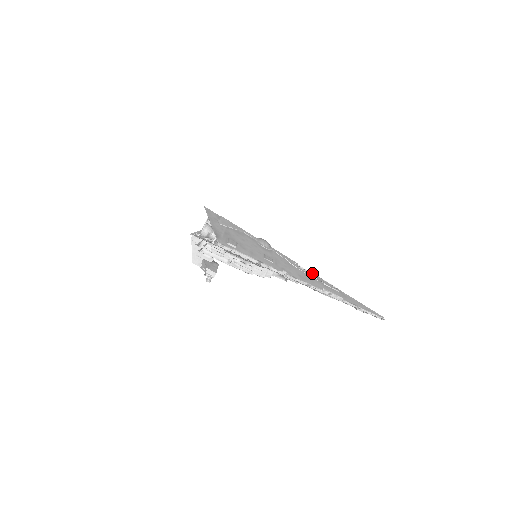
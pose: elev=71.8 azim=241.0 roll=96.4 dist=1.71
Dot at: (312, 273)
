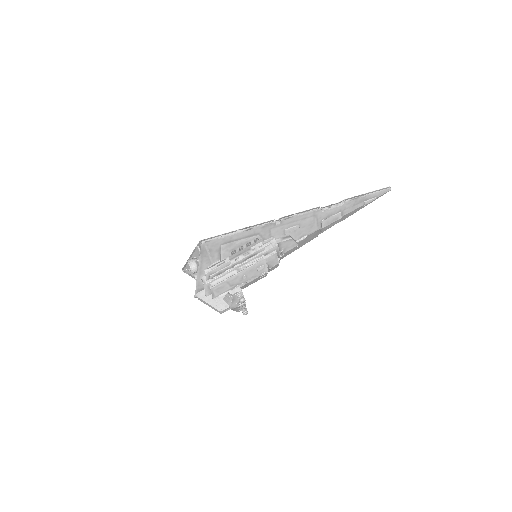
Dot at: occluded
